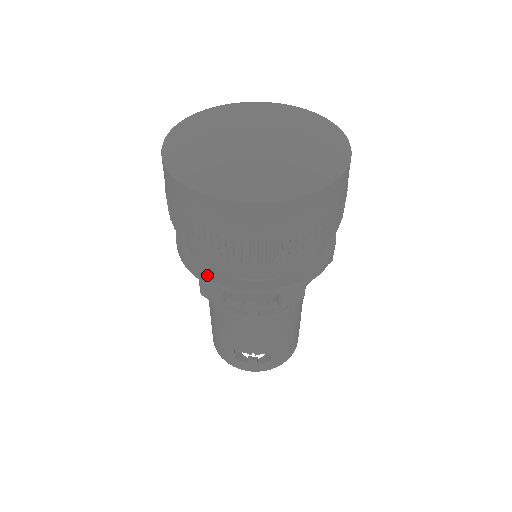
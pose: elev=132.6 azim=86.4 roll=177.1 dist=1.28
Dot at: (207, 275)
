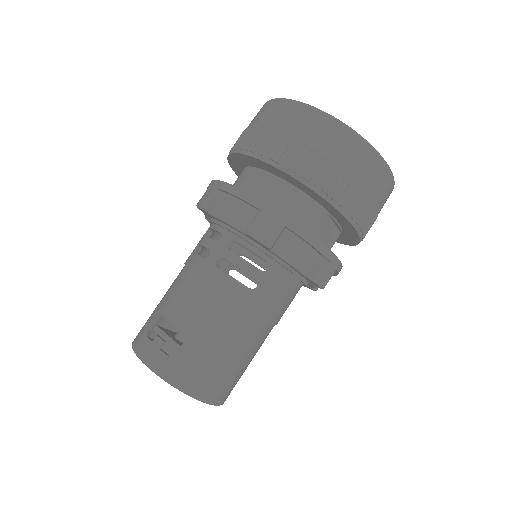
Dot at: occluded
